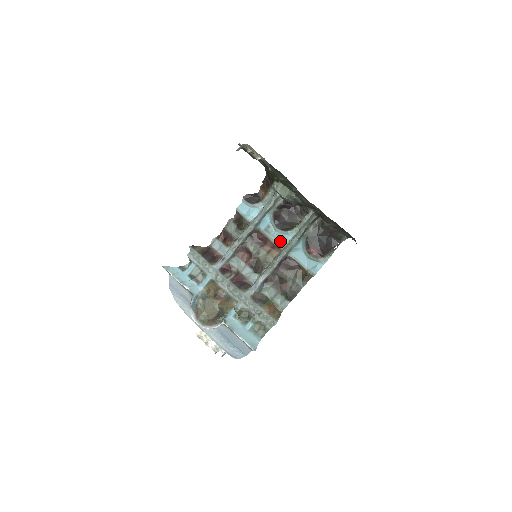
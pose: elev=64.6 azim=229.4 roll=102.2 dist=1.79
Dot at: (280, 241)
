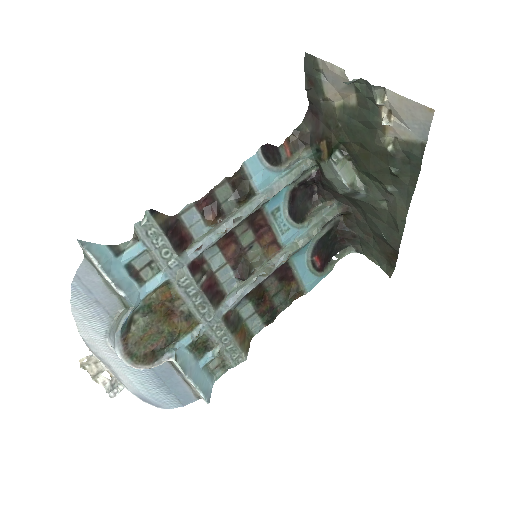
Dot at: (285, 236)
